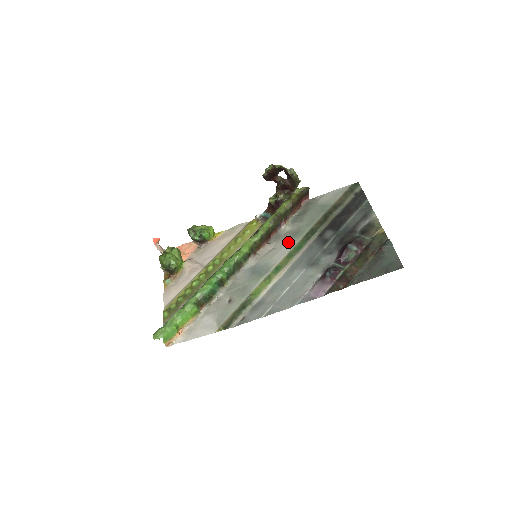
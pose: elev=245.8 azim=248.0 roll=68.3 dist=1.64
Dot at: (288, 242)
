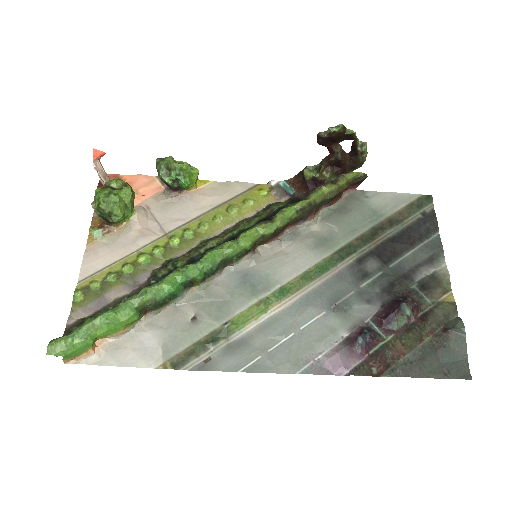
Dot at: (310, 251)
